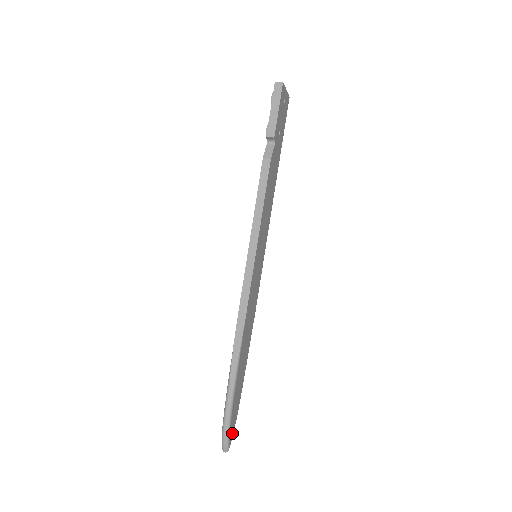
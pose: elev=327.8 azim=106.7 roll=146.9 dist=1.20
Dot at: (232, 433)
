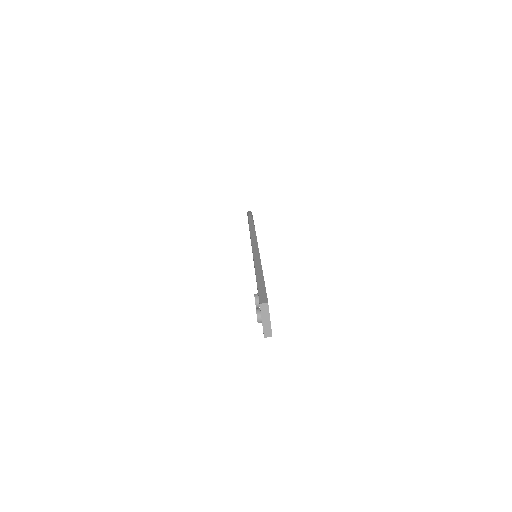
Dot at: occluded
